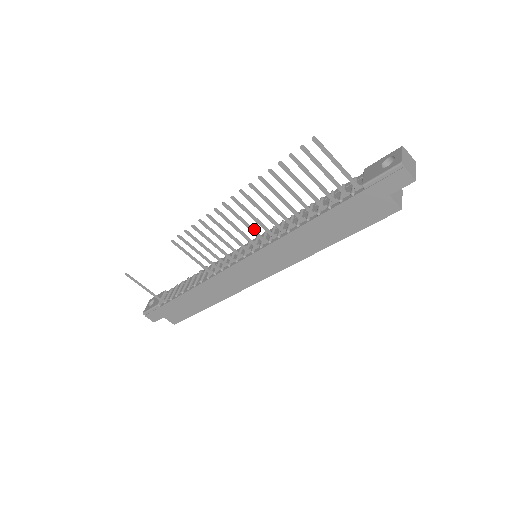
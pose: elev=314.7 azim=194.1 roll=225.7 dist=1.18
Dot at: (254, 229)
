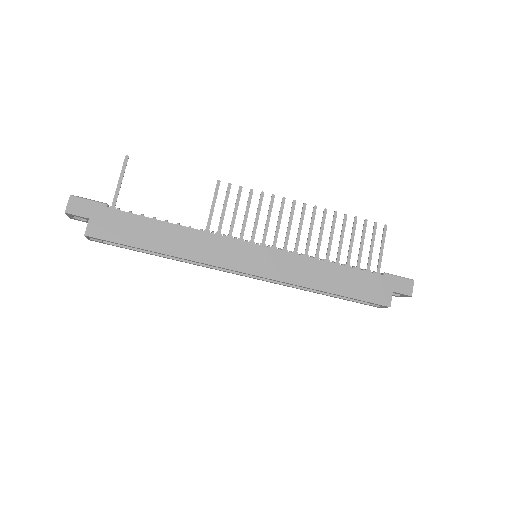
Dot at: occluded
